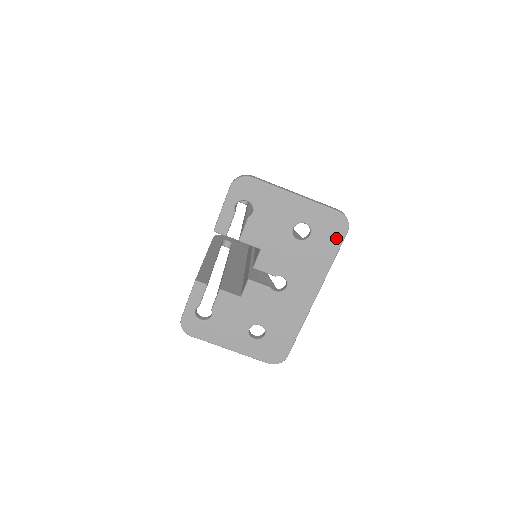
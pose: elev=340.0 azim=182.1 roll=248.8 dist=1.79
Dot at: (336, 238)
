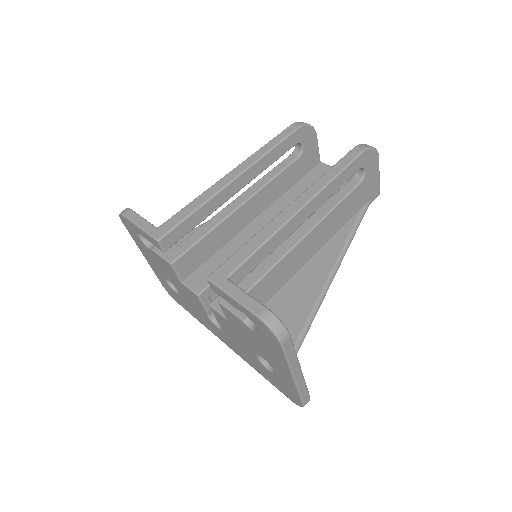
Dot at: (281, 389)
